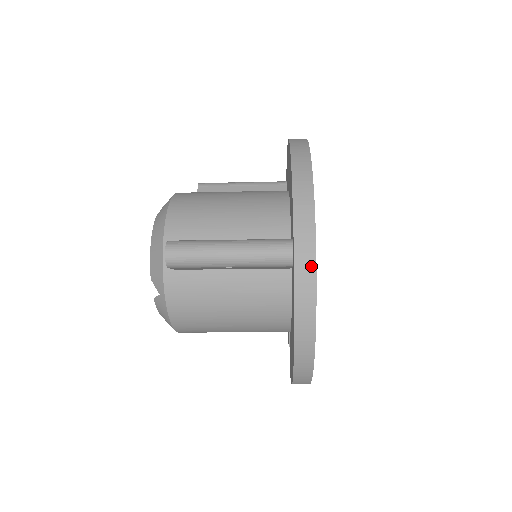
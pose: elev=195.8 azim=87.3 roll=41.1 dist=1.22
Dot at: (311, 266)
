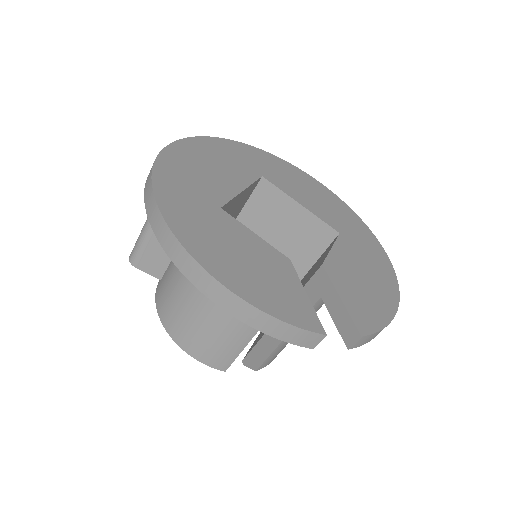
Dot at: (155, 161)
